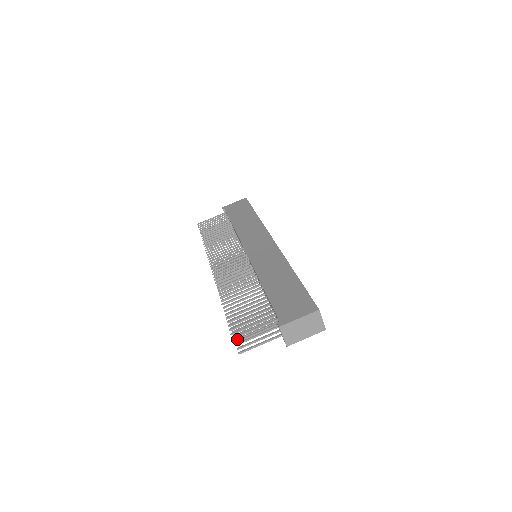
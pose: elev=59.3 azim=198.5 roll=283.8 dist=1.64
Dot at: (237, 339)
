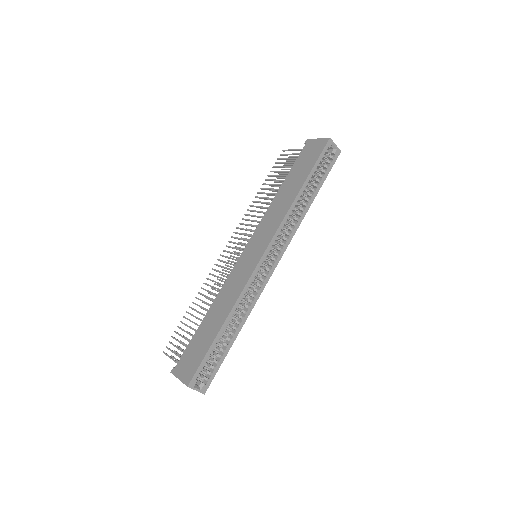
Dot at: occluded
